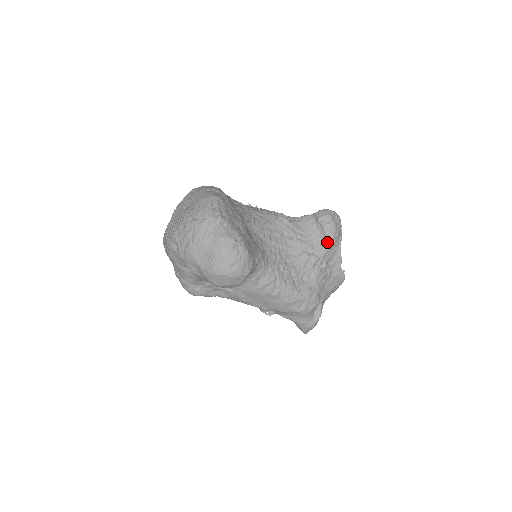
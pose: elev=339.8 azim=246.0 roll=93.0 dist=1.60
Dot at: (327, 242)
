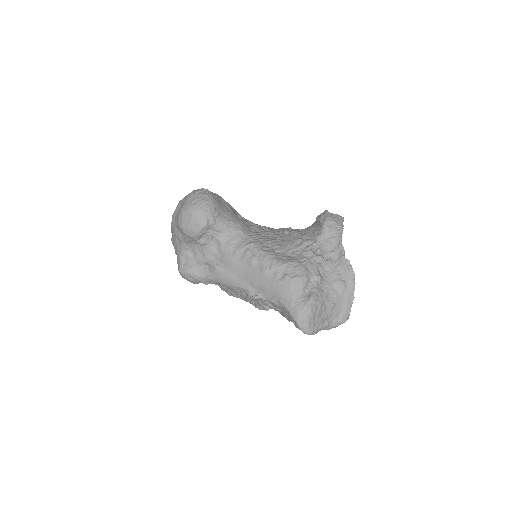
Dot at: (321, 228)
